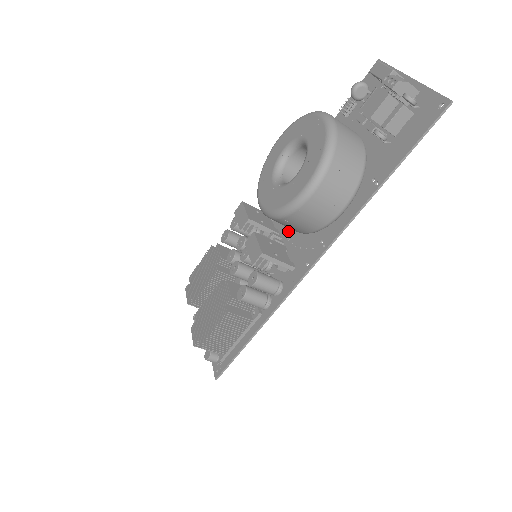
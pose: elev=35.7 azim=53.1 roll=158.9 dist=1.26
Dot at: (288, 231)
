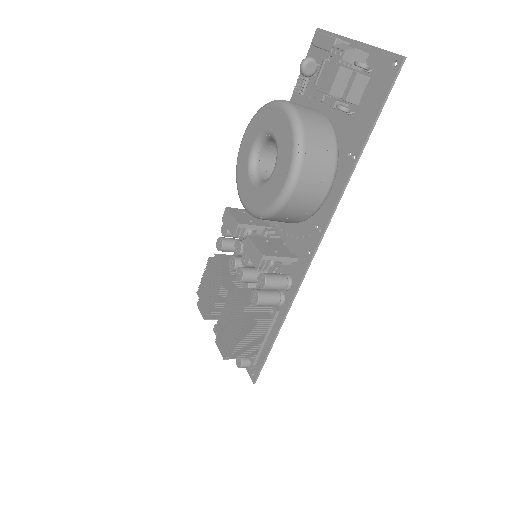
Dot at: (279, 223)
